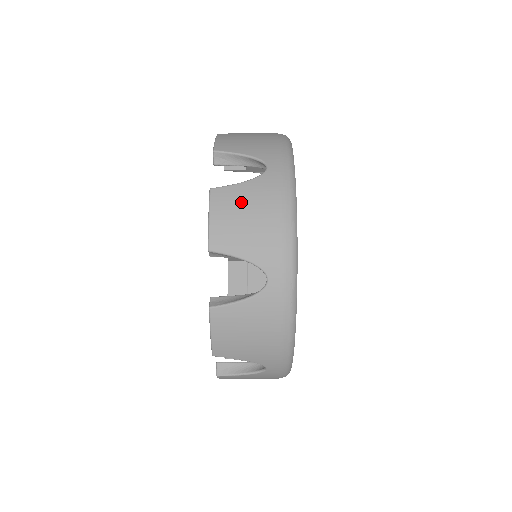
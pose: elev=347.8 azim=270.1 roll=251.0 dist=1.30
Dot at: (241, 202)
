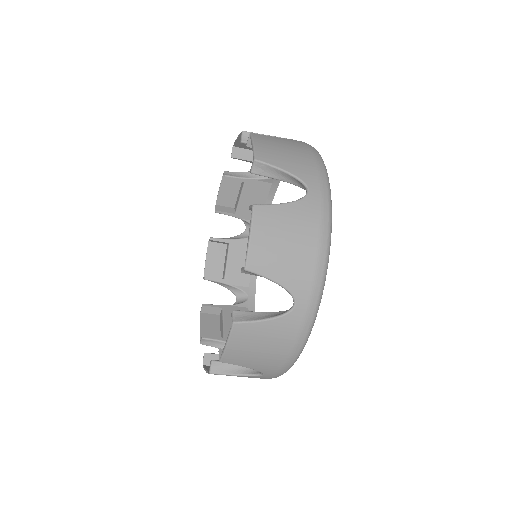
Dot at: occluded
